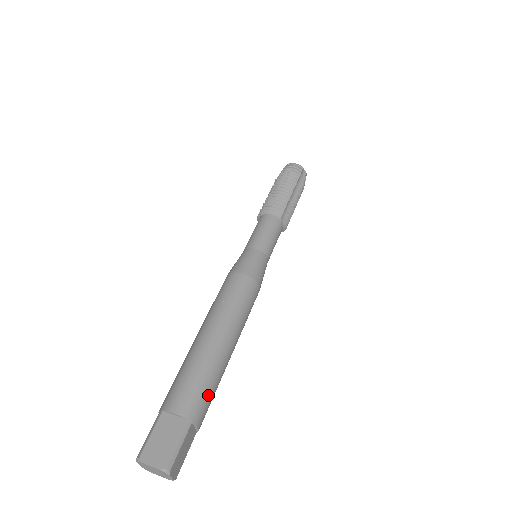
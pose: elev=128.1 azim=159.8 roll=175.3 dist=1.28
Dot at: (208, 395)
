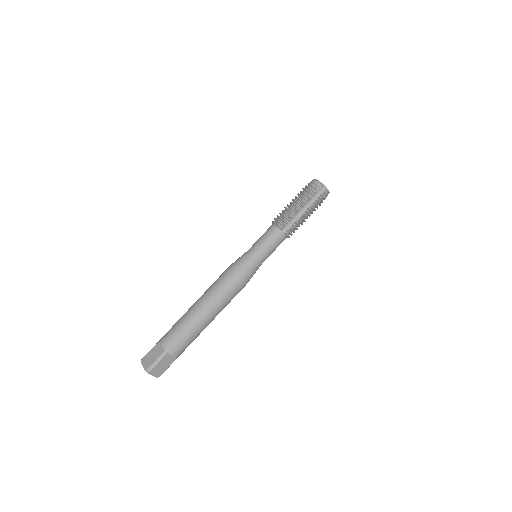
Dot at: (183, 341)
